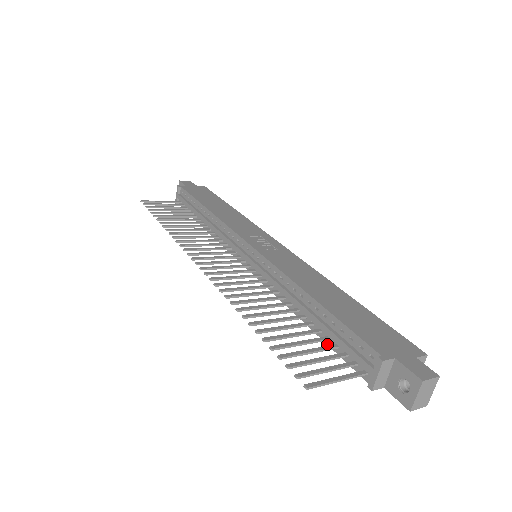
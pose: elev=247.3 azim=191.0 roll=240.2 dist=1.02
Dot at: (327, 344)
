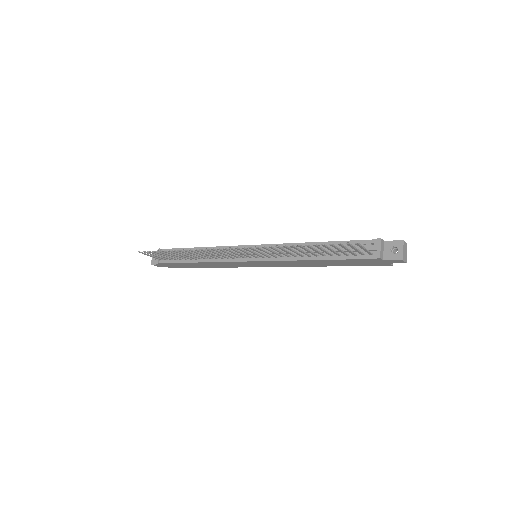
Dot at: (339, 259)
